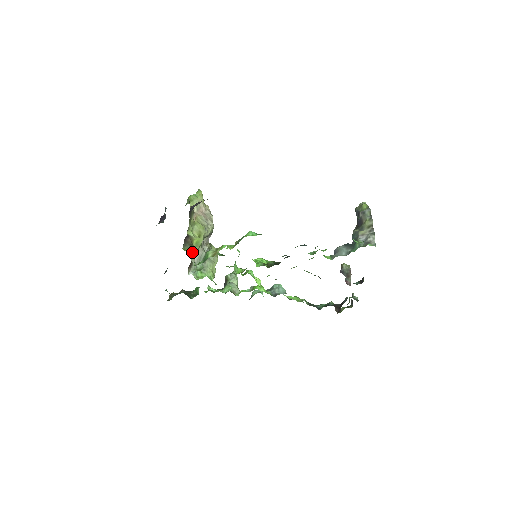
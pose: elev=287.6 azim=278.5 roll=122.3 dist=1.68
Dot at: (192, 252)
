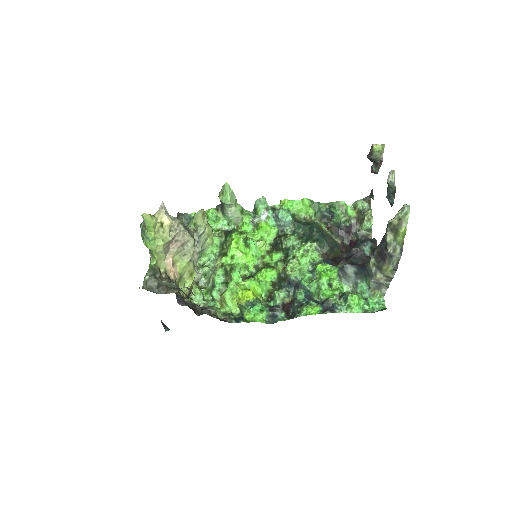
Dot at: (200, 304)
